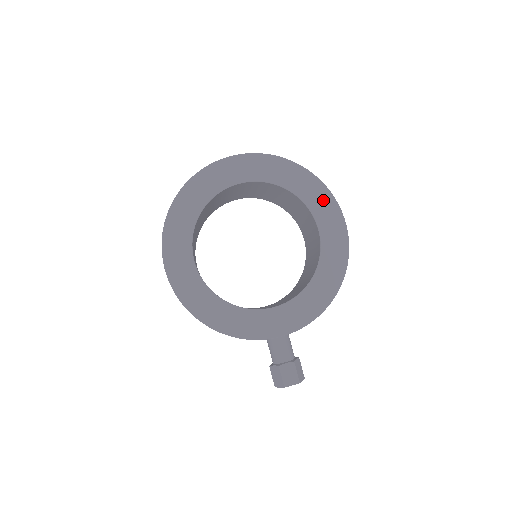
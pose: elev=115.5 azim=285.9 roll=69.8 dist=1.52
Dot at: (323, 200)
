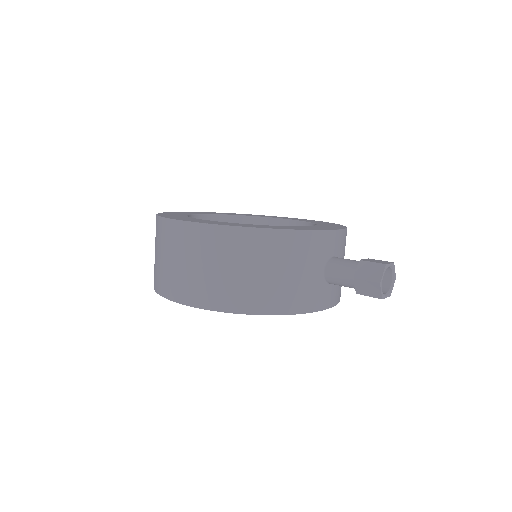
Dot at: occluded
